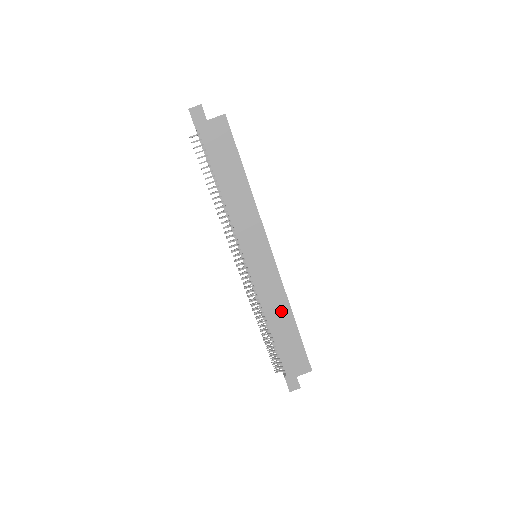
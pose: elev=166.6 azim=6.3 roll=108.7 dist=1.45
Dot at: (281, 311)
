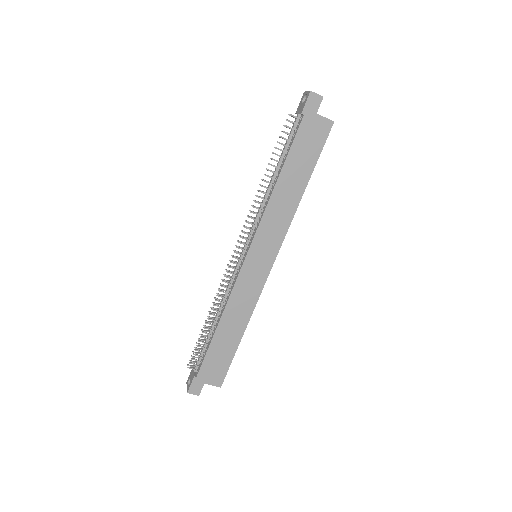
Dot at: (239, 318)
